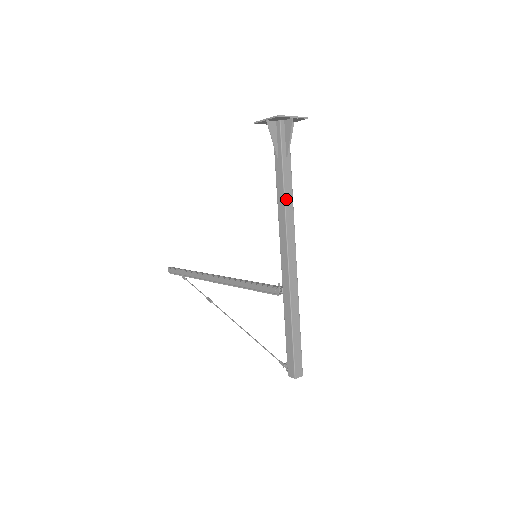
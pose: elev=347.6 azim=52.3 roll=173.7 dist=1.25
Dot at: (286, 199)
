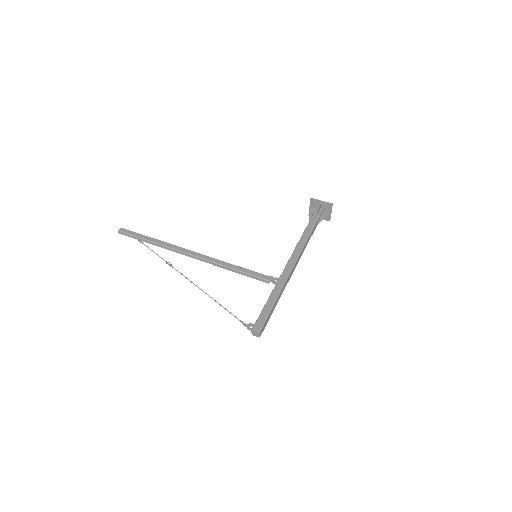
Dot at: (308, 239)
